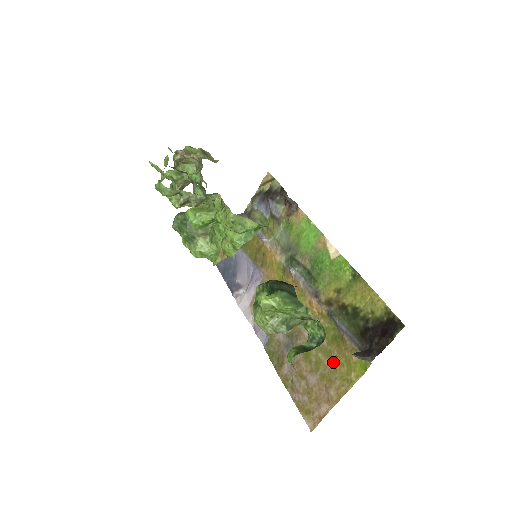
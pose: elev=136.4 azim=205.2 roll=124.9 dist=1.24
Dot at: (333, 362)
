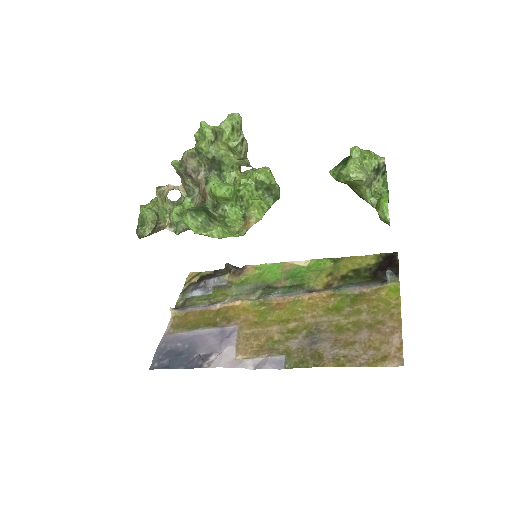
Dot at: (368, 311)
